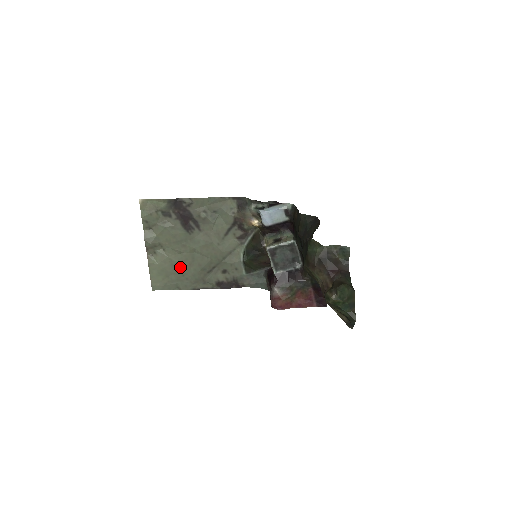
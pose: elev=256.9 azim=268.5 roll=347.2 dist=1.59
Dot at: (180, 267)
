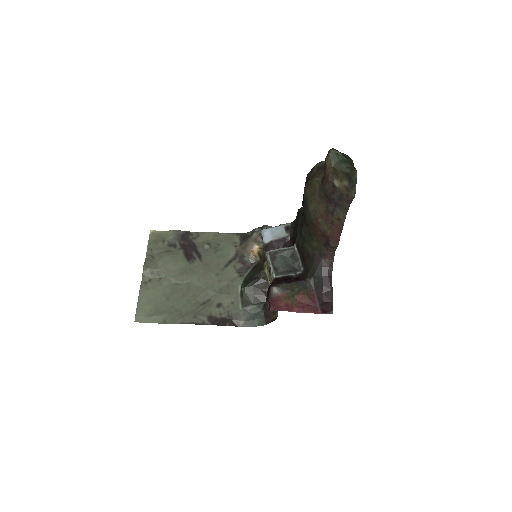
Dot at: (172, 297)
